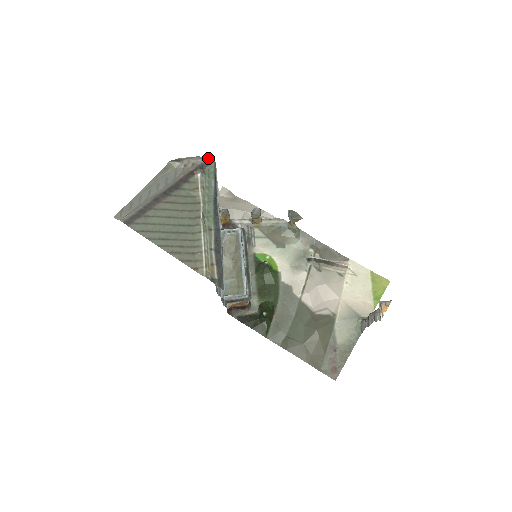
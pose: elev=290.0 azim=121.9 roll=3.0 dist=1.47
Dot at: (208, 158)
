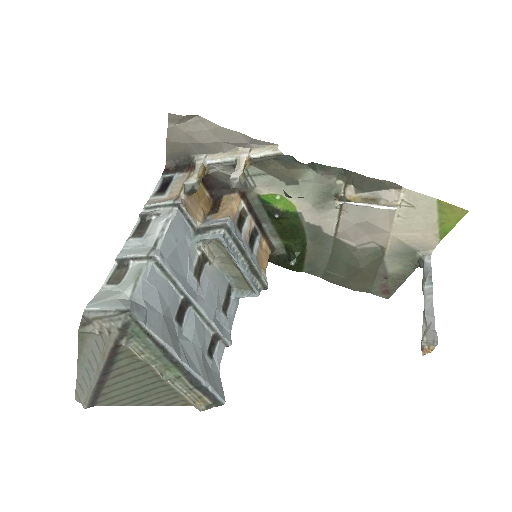
Dot at: (121, 319)
